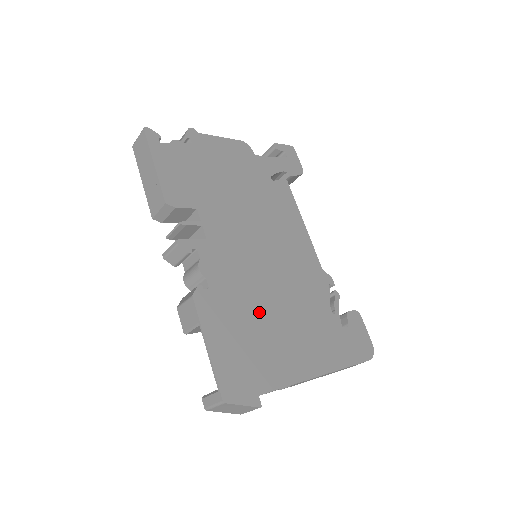
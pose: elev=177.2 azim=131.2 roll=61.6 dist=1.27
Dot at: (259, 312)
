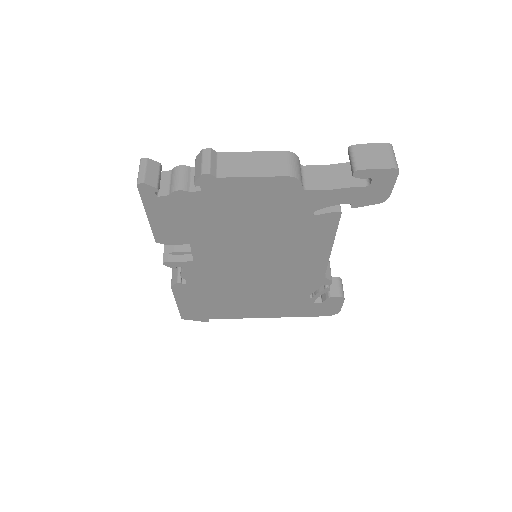
Dot at: (229, 294)
